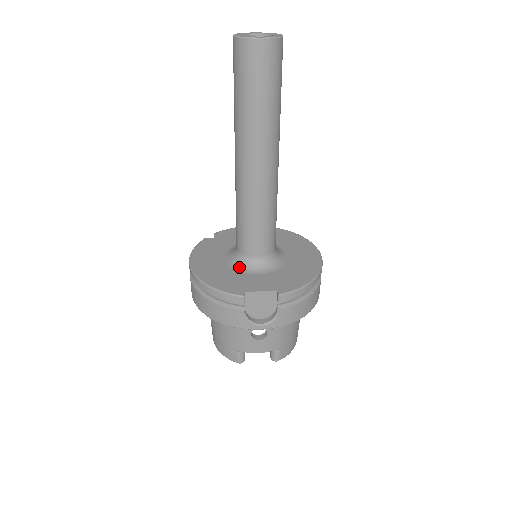
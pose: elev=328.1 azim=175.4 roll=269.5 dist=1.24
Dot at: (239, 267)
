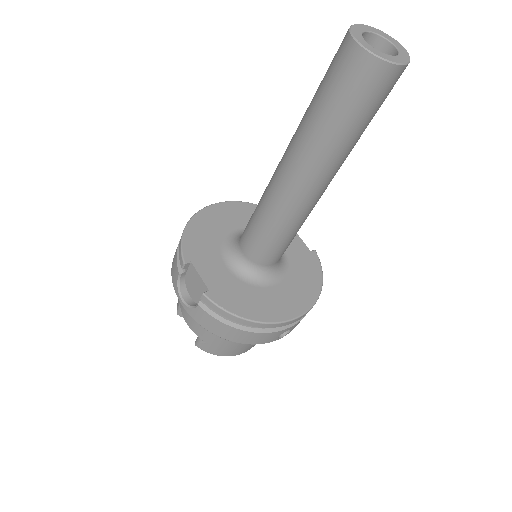
Dot at: (227, 246)
